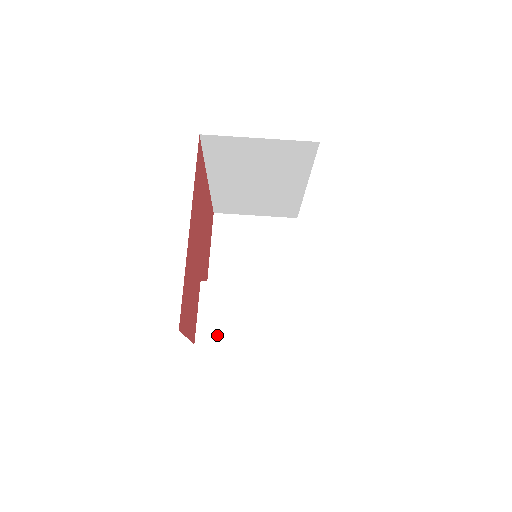
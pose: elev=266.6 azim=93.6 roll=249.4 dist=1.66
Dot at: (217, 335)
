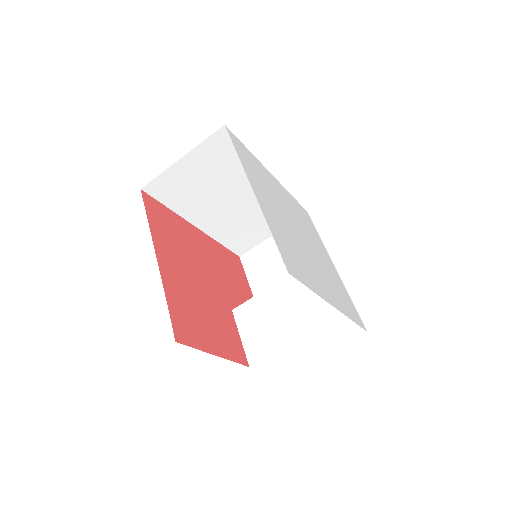
Dot at: (264, 347)
